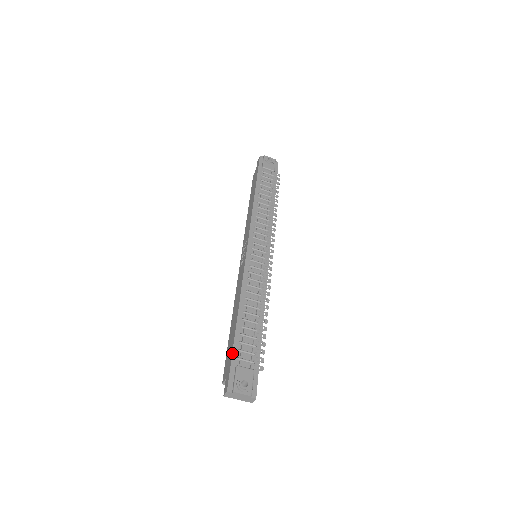
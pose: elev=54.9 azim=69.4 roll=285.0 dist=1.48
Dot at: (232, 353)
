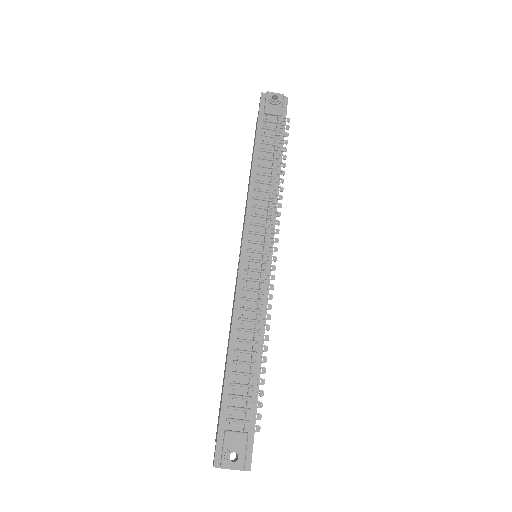
Dot at: (220, 412)
